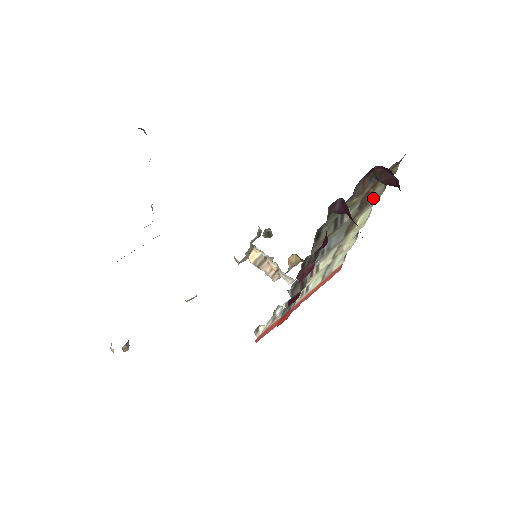
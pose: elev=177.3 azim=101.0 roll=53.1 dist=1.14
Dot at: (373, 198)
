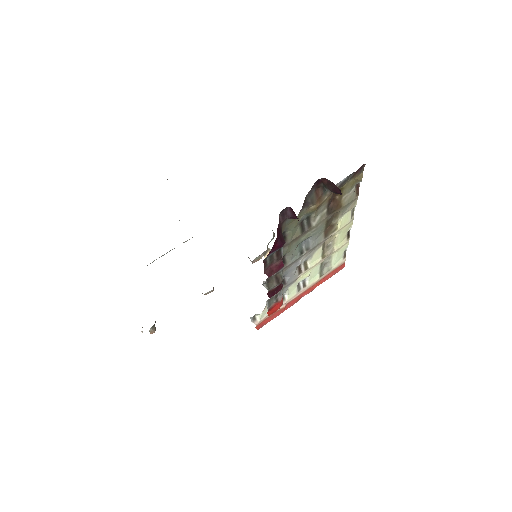
Dot at: (344, 204)
